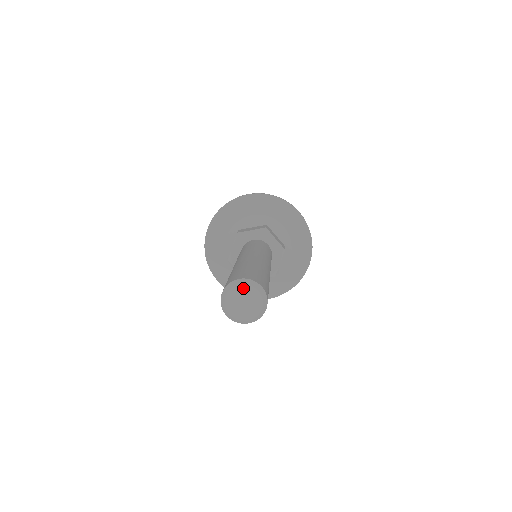
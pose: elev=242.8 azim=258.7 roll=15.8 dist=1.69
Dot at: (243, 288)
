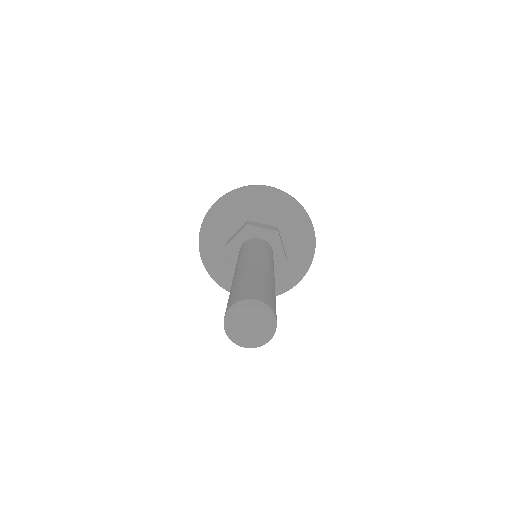
Dot at: (239, 313)
